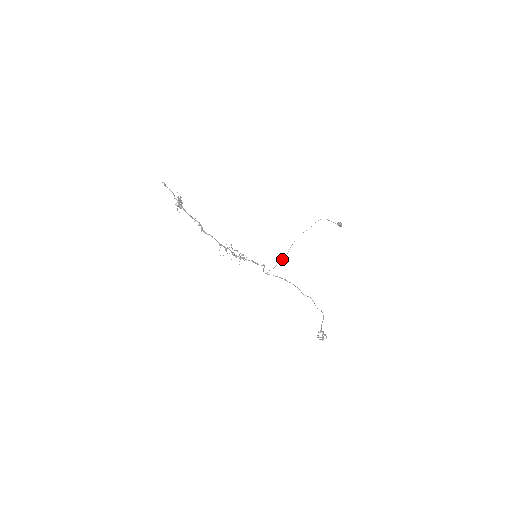
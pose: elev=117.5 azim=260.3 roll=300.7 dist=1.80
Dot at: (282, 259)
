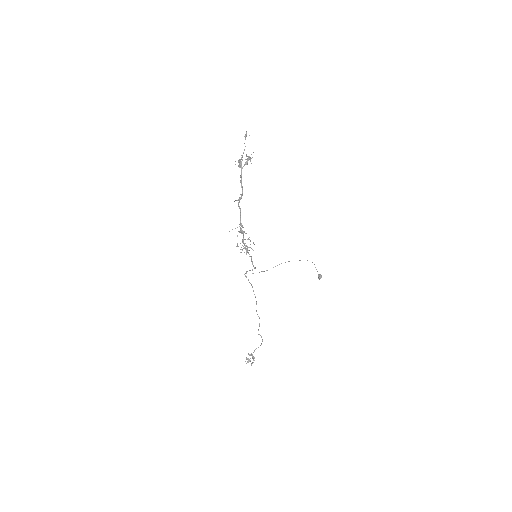
Dot at: (263, 271)
